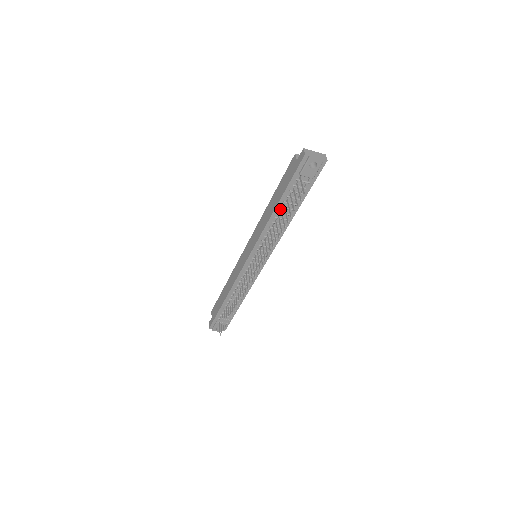
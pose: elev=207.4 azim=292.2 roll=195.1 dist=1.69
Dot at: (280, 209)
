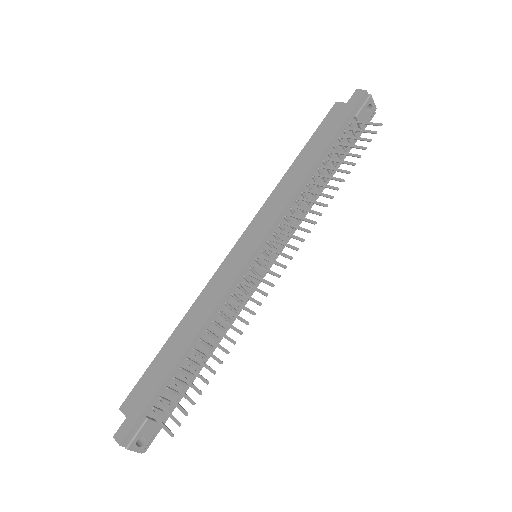
Dot at: (320, 165)
